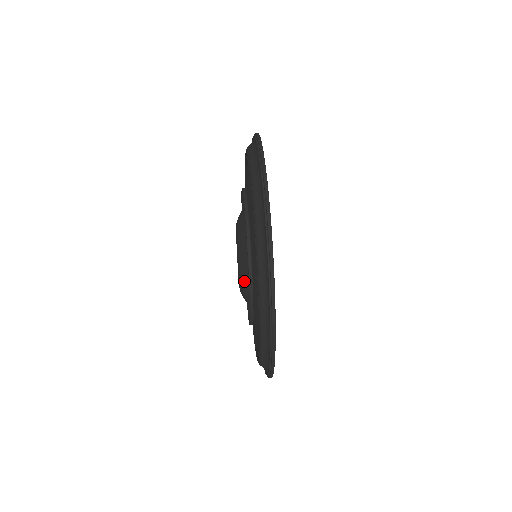
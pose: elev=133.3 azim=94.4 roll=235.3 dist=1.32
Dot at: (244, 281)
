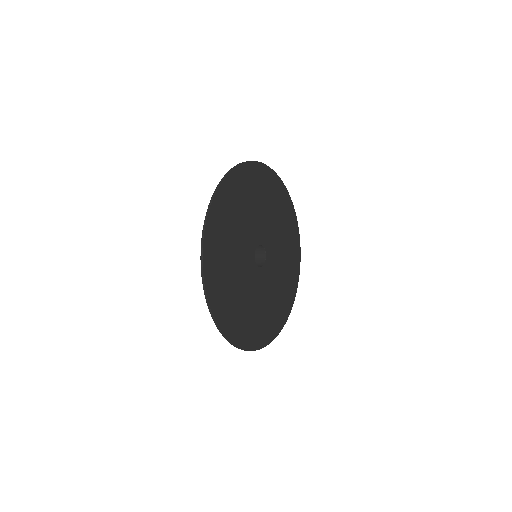
Dot at: occluded
